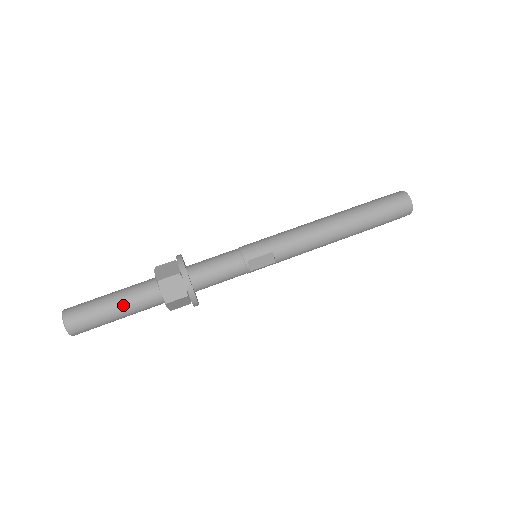
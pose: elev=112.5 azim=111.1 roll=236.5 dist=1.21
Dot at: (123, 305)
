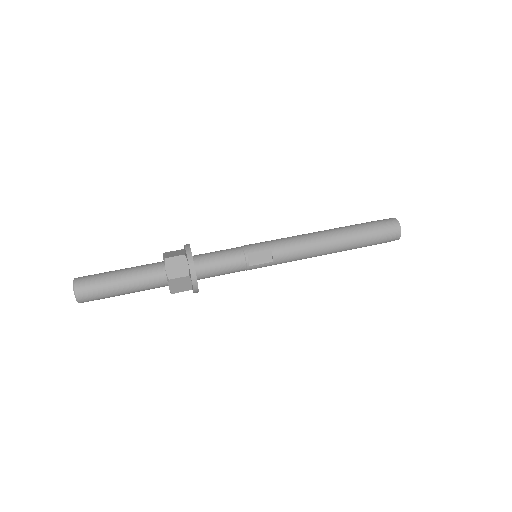
Dot at: (130, 277)
